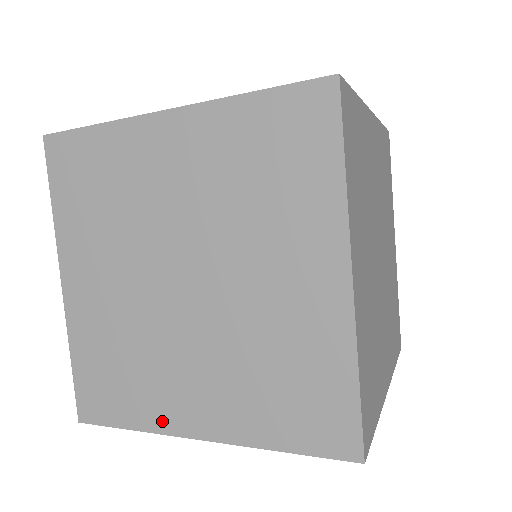
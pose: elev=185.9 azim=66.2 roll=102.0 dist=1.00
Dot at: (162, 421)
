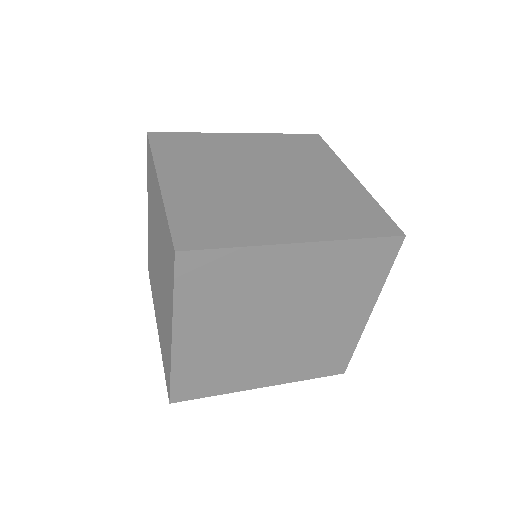
Dot at: (169, 351)
